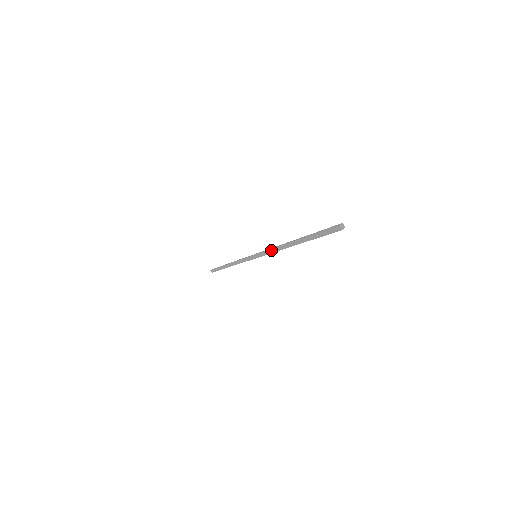
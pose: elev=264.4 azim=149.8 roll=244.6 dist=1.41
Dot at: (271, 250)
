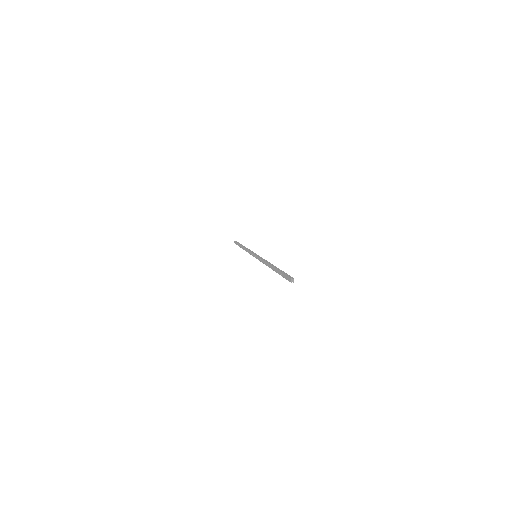
Dot at: (262, 260)
